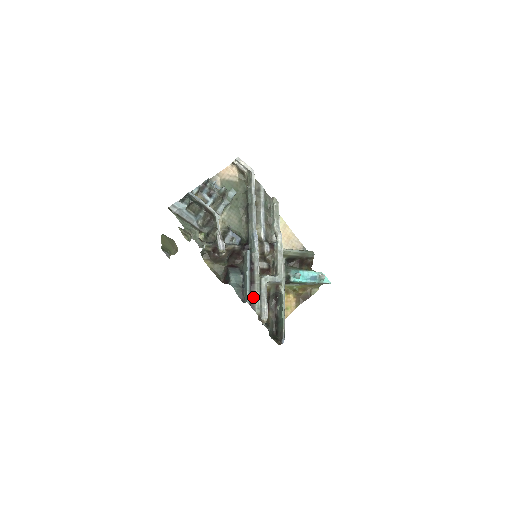
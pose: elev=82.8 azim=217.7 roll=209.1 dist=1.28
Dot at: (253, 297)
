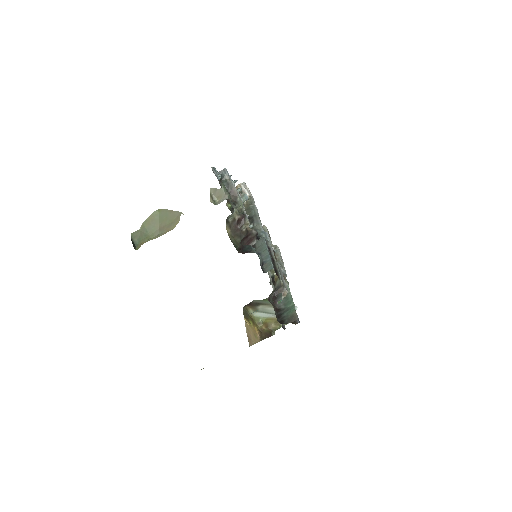
Dot at: (276, 269)
